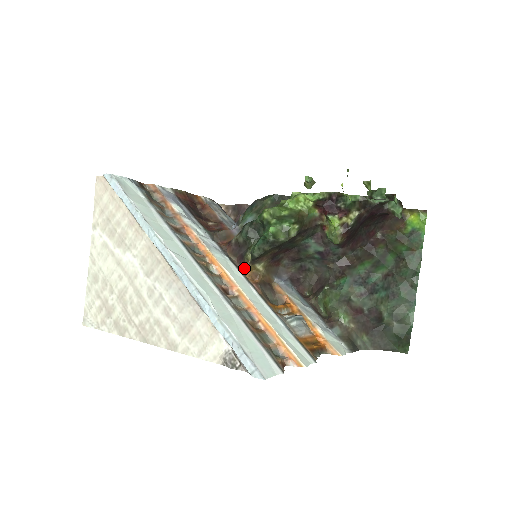
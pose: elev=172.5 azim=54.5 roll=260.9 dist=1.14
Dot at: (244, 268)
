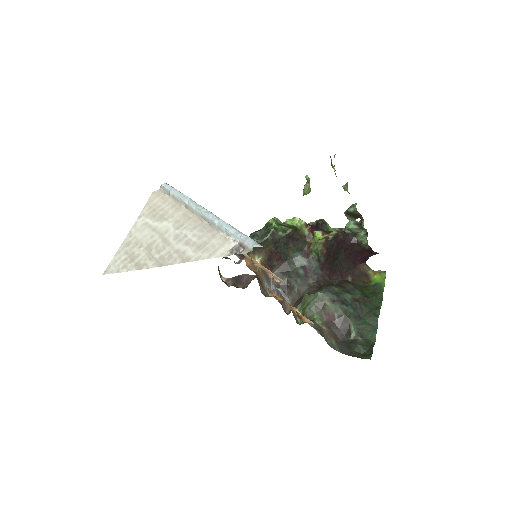
Dot at: (246, 258)
